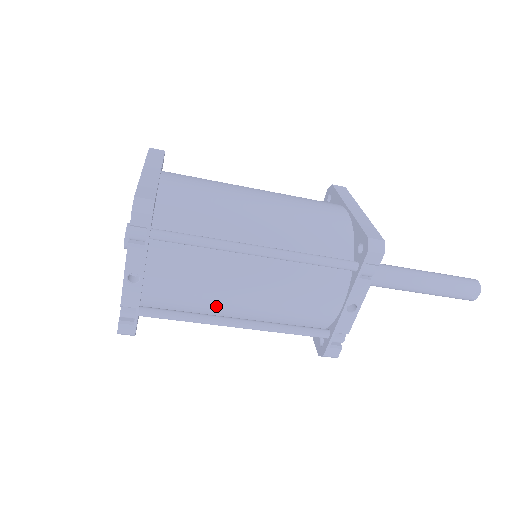
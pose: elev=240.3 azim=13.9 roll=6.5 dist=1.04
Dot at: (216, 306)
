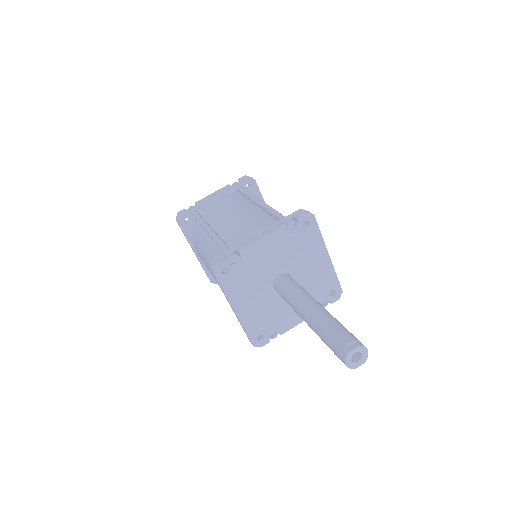
Dot at: (216, 220)
